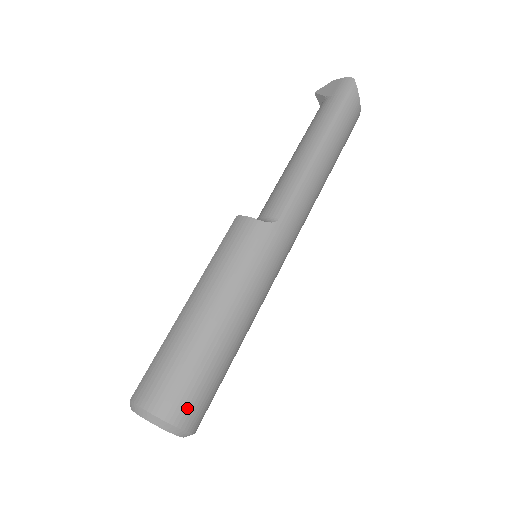
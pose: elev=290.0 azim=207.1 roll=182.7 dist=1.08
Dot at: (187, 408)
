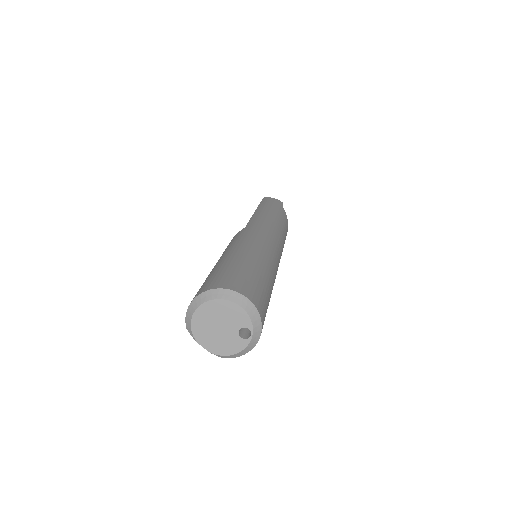
Dot at: (220, 281)
